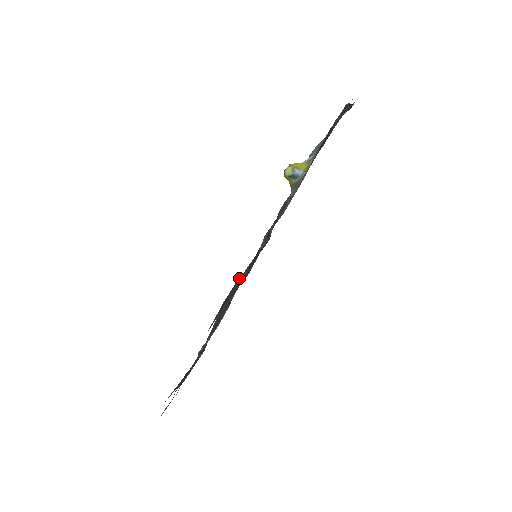
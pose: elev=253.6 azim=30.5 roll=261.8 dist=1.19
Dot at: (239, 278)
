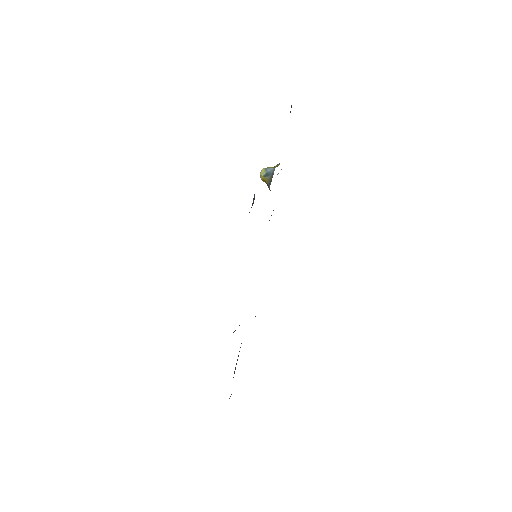
Dot at: occluded
